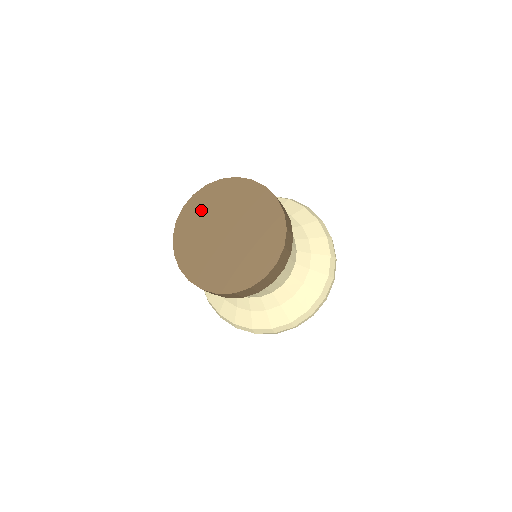
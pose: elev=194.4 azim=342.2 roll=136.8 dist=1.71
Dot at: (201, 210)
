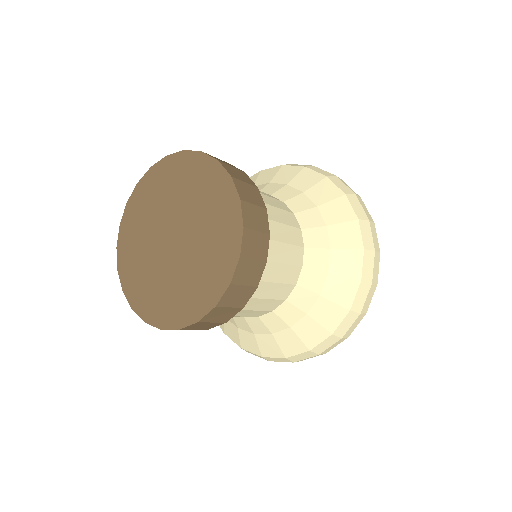
Dot at: (145, 205)
